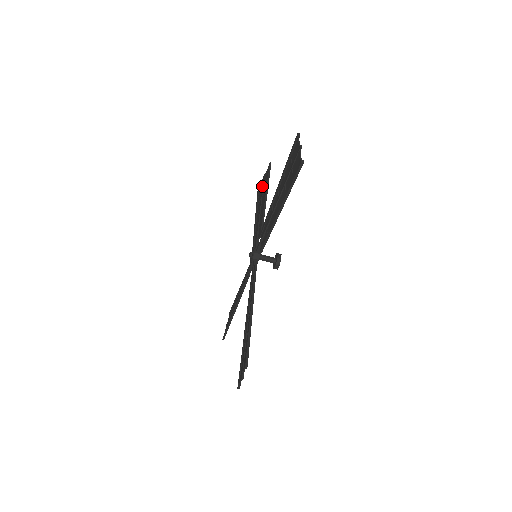
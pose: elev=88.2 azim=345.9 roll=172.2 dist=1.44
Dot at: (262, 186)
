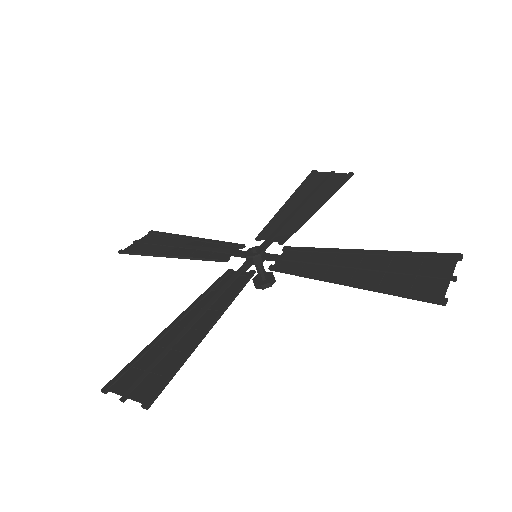
Dot at: (323, 182)
